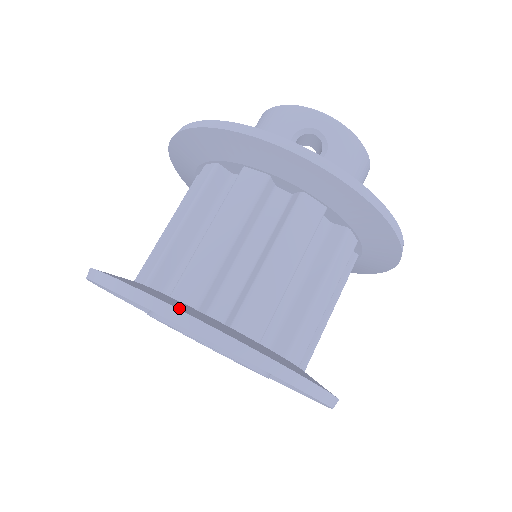
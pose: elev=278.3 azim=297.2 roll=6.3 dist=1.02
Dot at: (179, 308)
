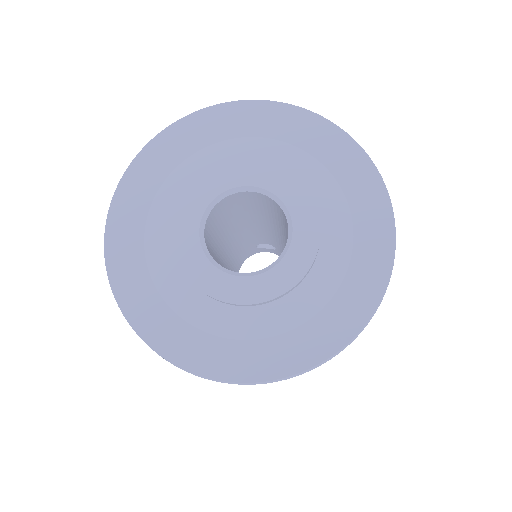
Dot at: occluded
